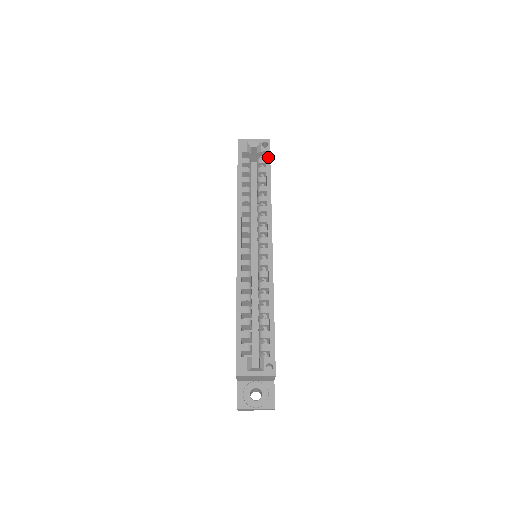
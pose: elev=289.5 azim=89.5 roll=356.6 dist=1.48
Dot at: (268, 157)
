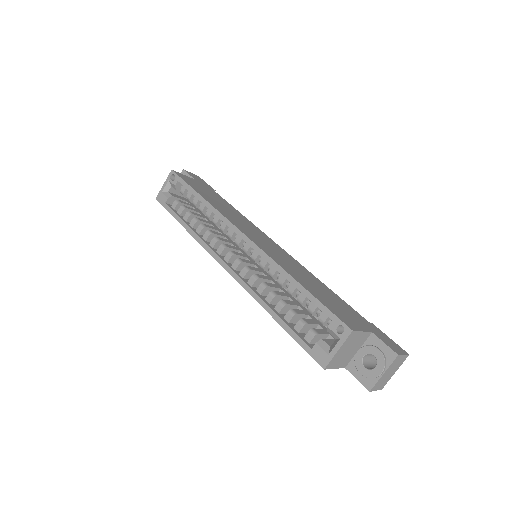
Dot at: (182, 182)
